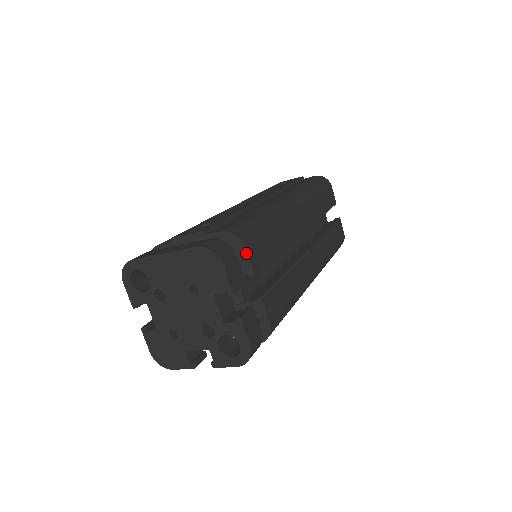
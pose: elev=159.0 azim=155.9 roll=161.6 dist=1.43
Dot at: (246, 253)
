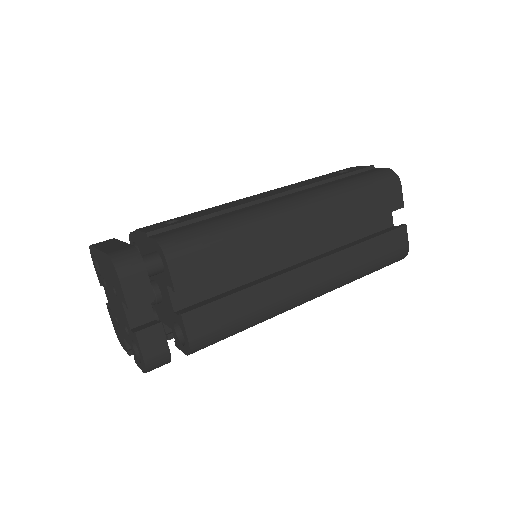
Dot at: (167, 267)
